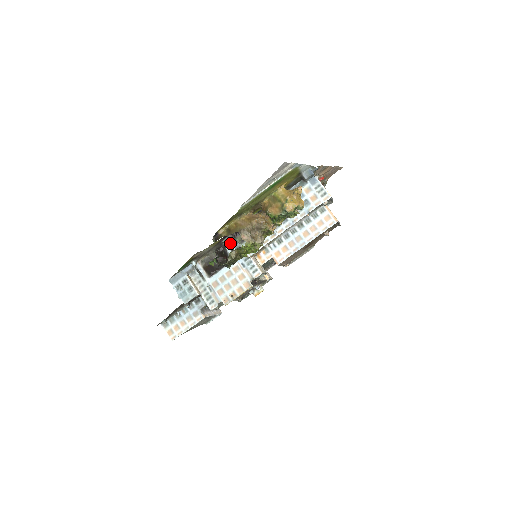
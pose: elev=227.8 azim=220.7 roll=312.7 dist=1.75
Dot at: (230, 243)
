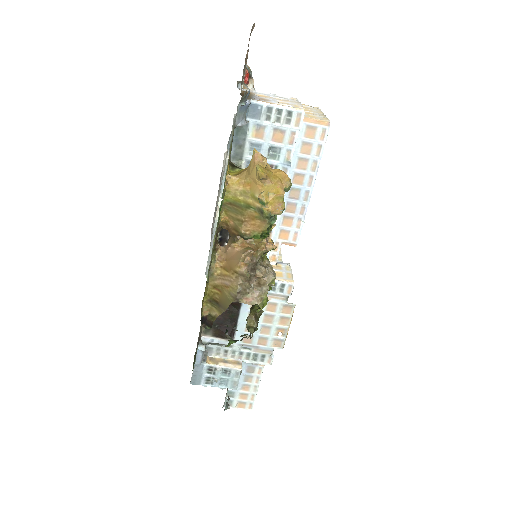
Dot at: occluded
